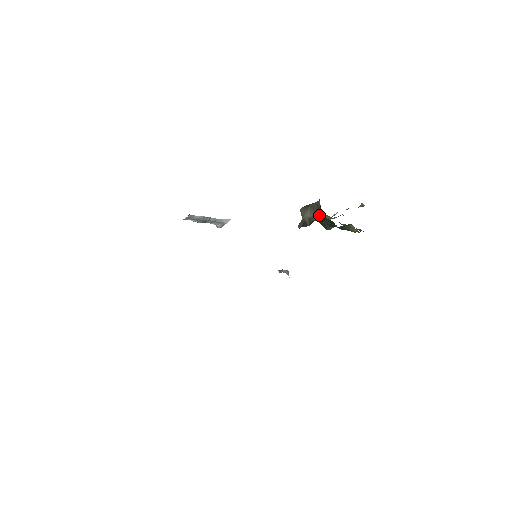
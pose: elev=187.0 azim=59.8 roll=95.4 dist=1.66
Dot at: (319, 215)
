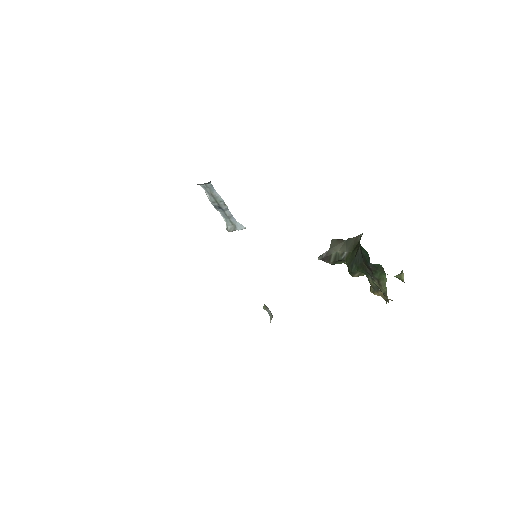
Dot at: (351, 252)
